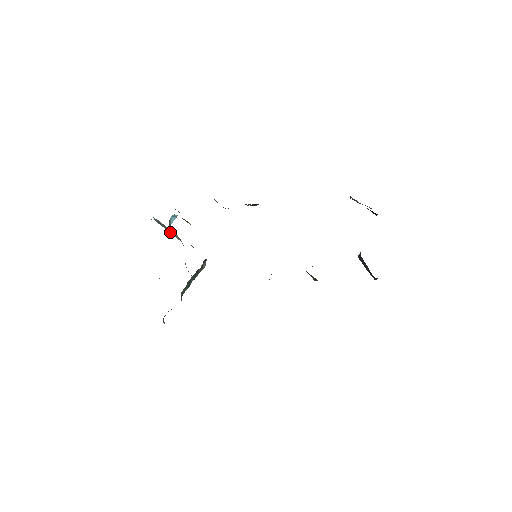
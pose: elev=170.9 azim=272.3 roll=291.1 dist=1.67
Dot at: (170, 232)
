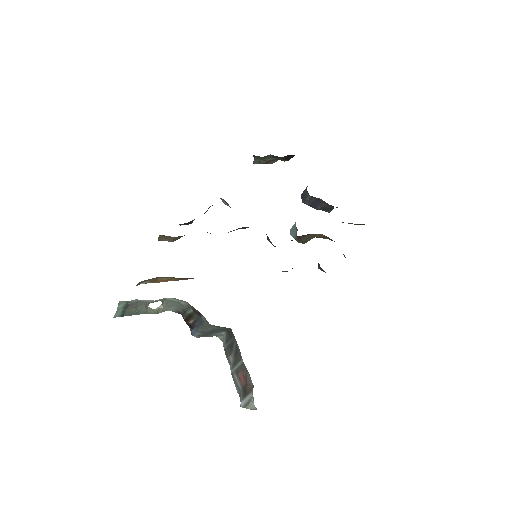
Dot at: (144, 313)
